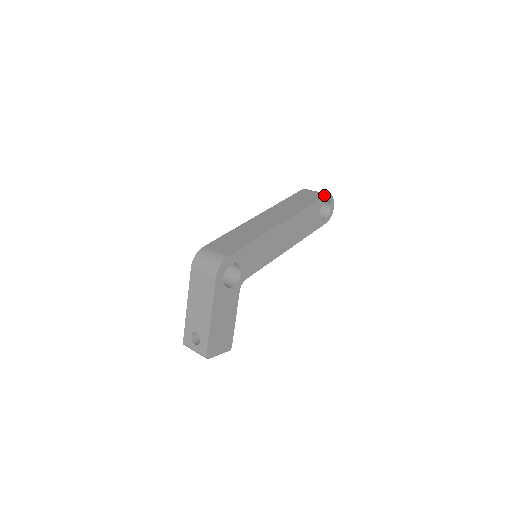
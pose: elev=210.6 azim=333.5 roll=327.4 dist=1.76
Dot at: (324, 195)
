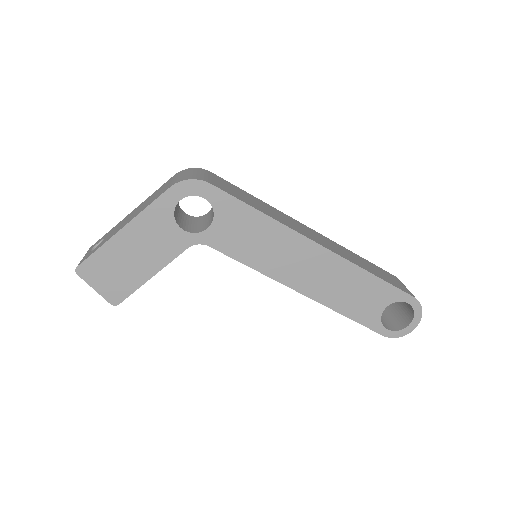
Dot at: (411, 294)
